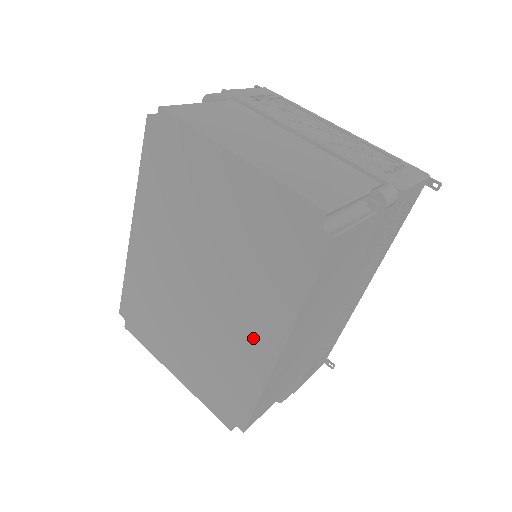
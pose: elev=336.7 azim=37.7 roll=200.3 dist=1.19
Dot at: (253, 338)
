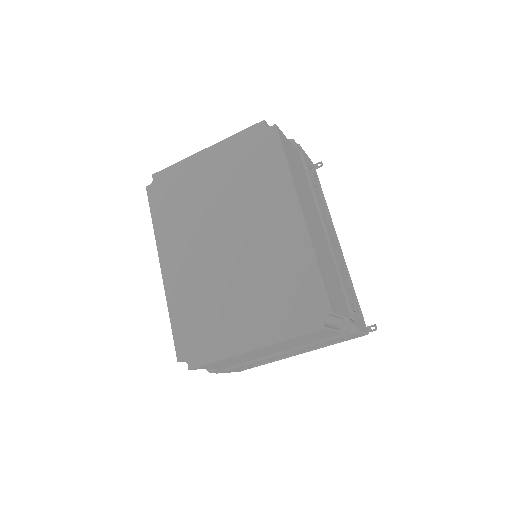
Dot at: (281, 226)
